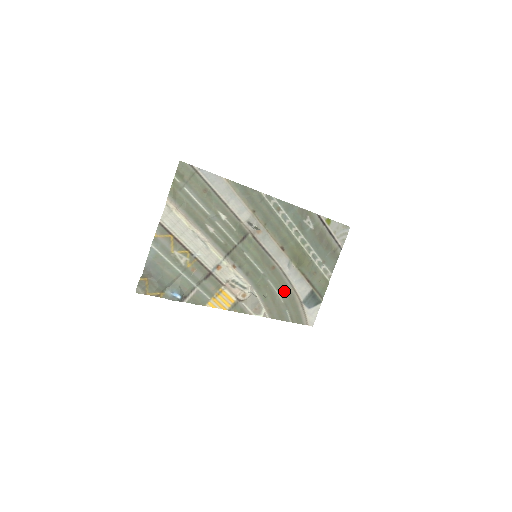
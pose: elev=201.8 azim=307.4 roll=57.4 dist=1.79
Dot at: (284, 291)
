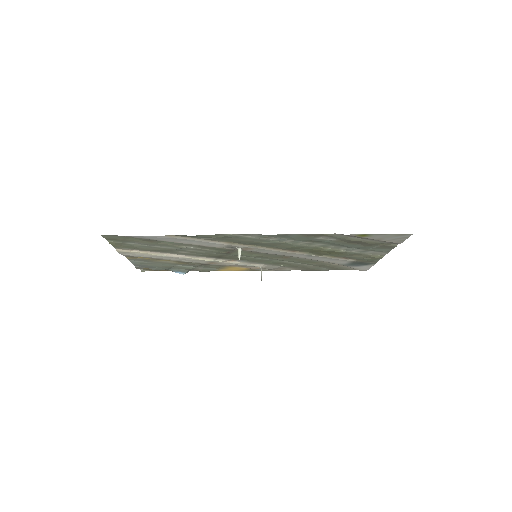
Dot at: (312, 263)
